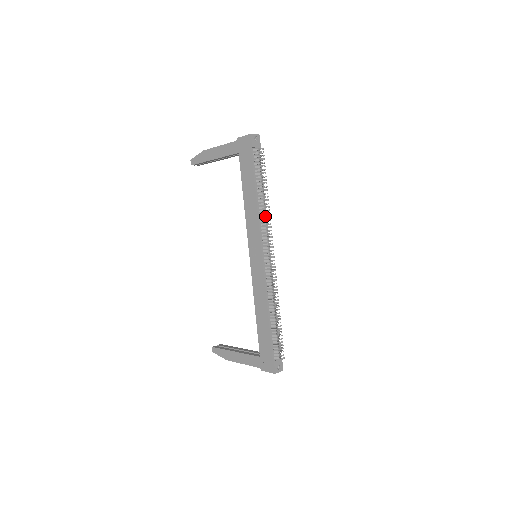
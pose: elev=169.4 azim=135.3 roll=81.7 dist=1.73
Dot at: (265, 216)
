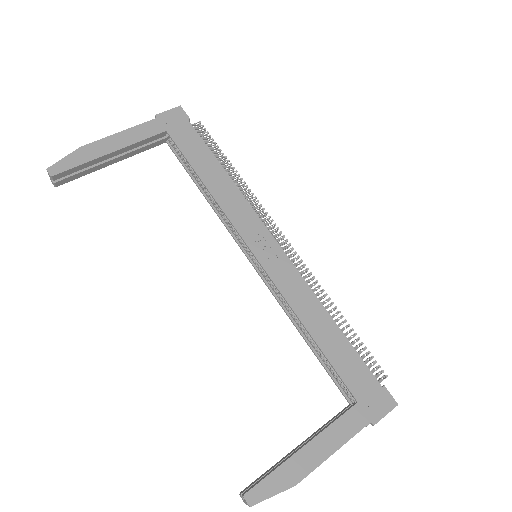
Dot at: occluded
